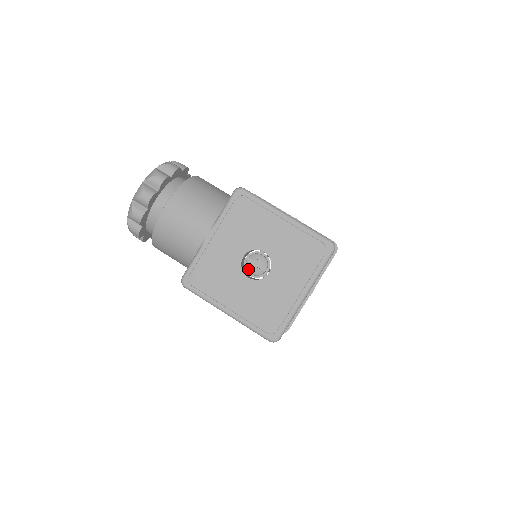
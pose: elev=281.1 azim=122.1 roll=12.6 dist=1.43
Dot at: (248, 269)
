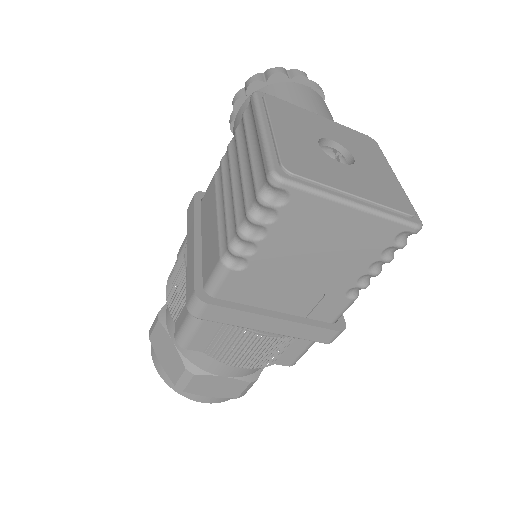
Dot at: (323, 147)
